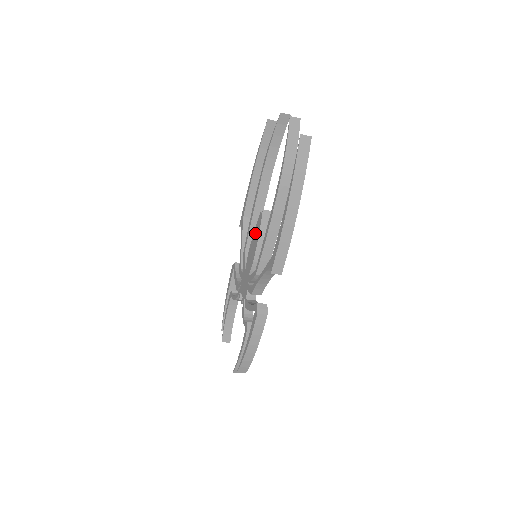
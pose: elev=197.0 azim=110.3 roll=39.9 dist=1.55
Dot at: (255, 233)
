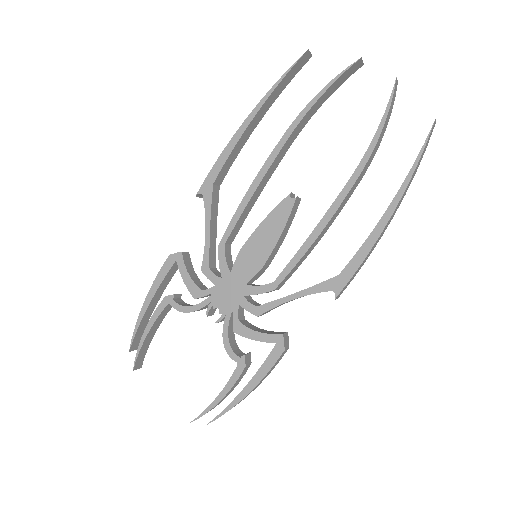
Dot at: (269, 224)
